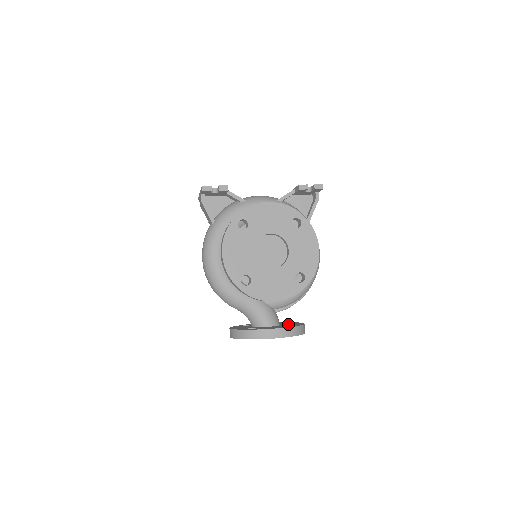
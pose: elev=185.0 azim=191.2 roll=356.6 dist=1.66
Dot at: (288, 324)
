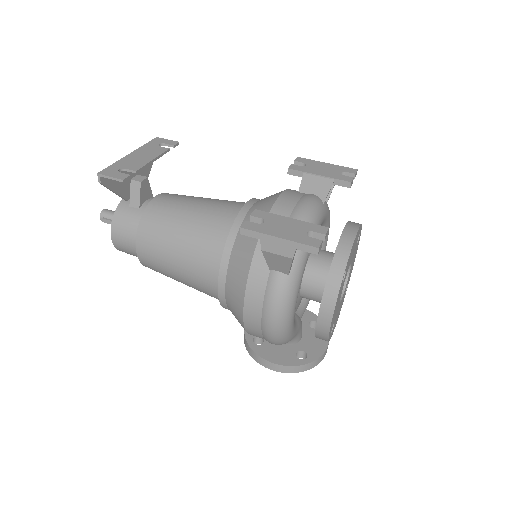
Dot at: occluded
